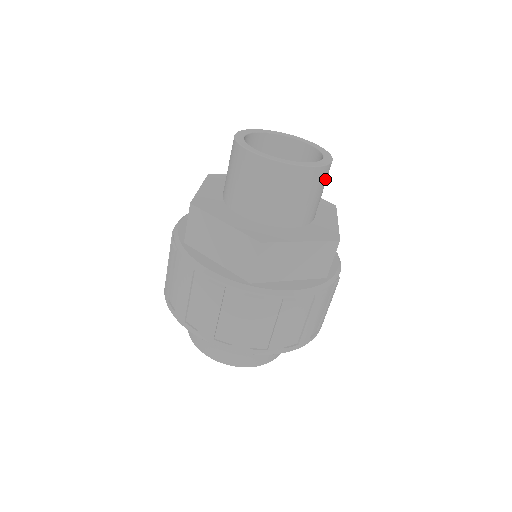
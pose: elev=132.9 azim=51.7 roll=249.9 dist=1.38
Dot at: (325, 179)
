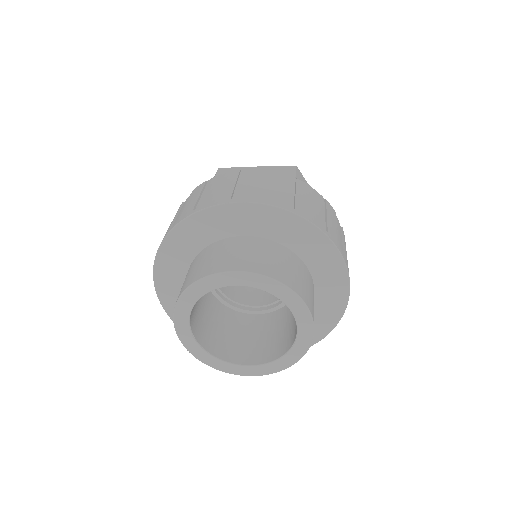
Dot at: occluded
